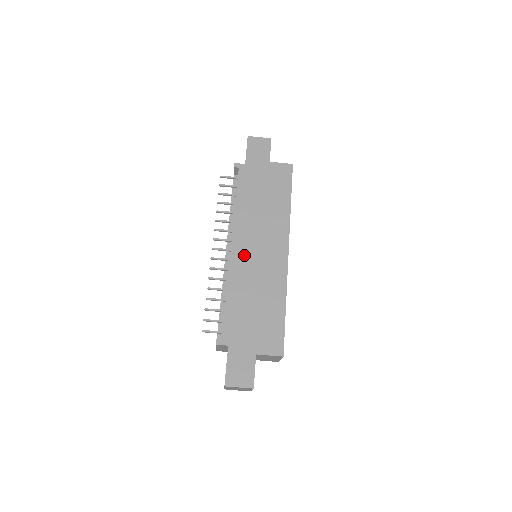
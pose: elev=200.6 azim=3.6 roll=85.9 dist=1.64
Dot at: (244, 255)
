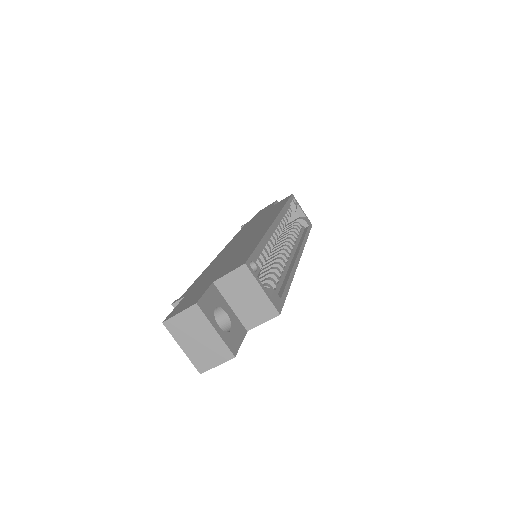
Dot at: (230, 248)
